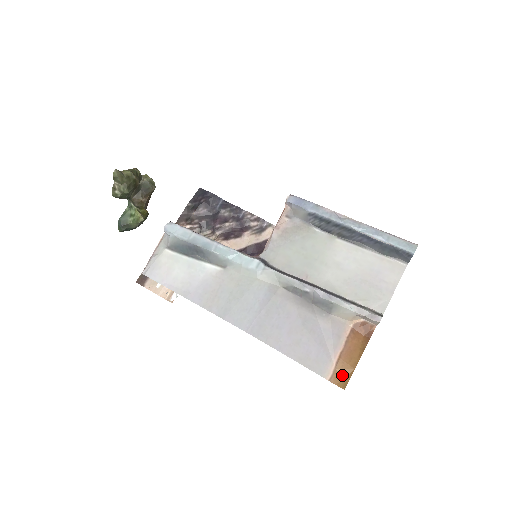
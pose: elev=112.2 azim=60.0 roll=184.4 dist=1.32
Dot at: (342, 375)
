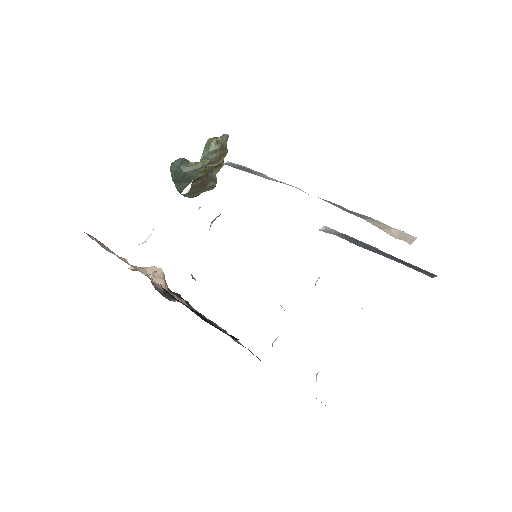
Dot at: occluded
